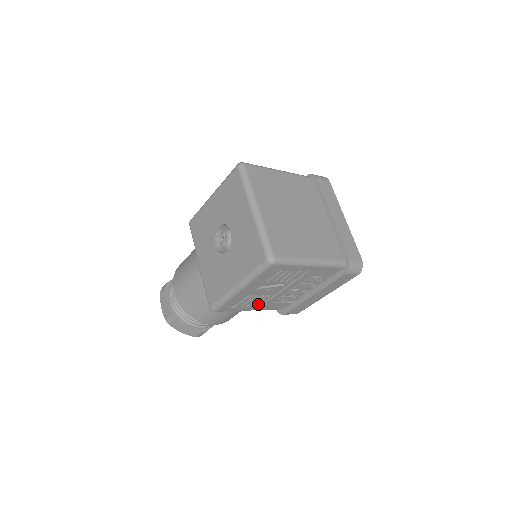
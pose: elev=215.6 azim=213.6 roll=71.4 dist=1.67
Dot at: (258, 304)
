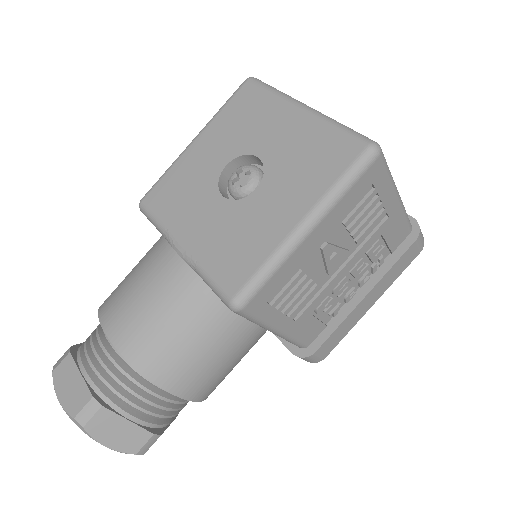
Dot at: (297, 309)
